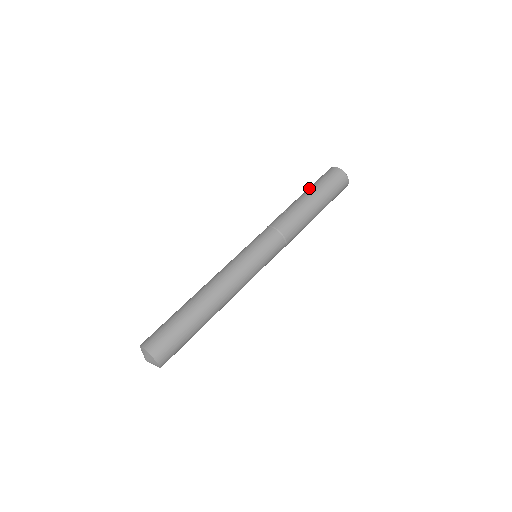
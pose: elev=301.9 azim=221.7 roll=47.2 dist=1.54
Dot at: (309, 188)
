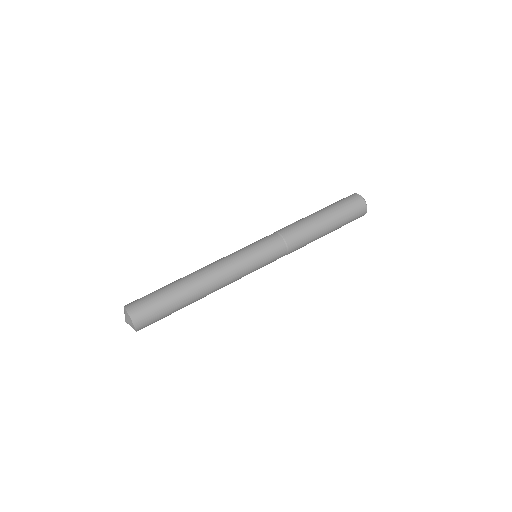
Dot at: (325, 207)
